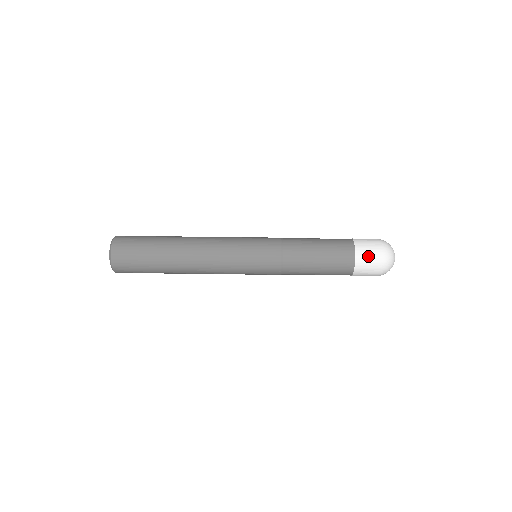
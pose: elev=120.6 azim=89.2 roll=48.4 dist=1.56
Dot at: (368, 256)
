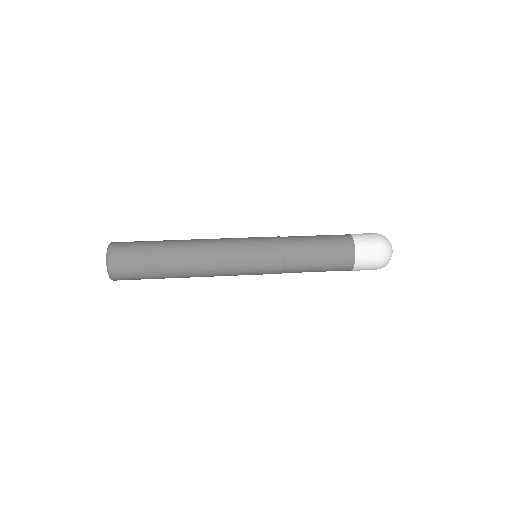
Dot at: (365, 238)
